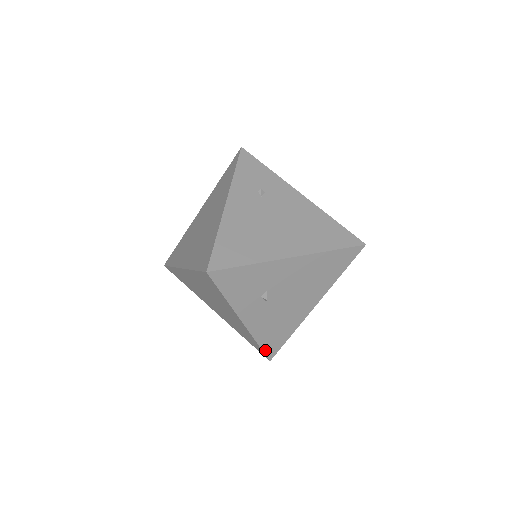
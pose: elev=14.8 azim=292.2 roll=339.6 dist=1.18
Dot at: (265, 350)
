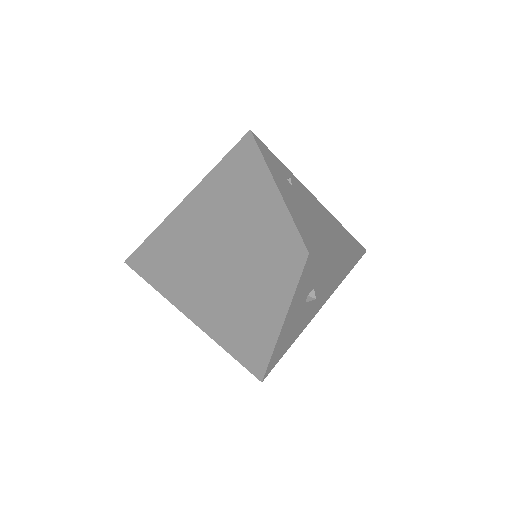
Dot at: (268, 367)
